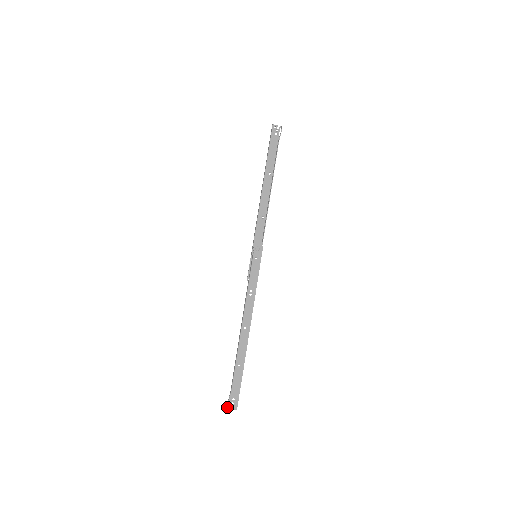
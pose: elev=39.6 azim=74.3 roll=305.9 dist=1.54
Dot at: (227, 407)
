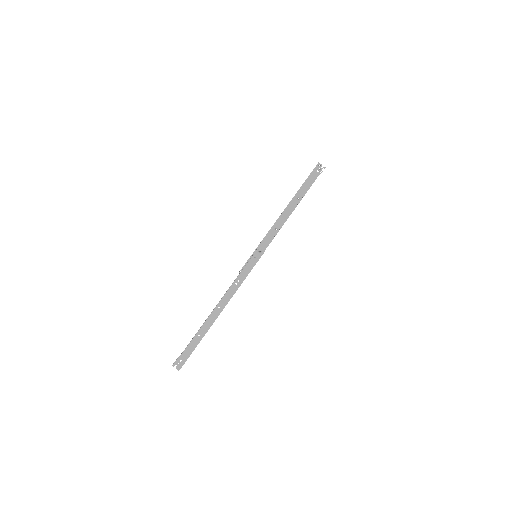
Dot at: occluded
